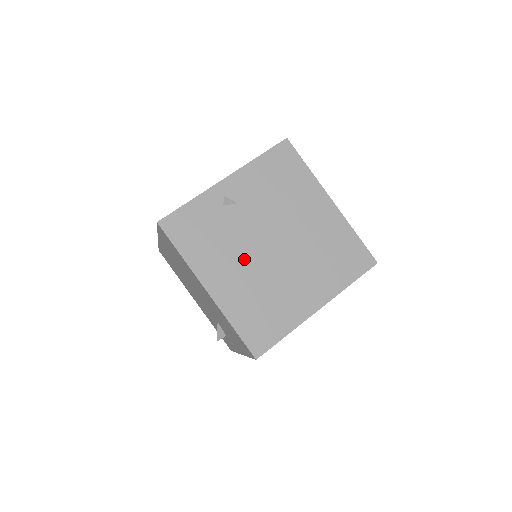
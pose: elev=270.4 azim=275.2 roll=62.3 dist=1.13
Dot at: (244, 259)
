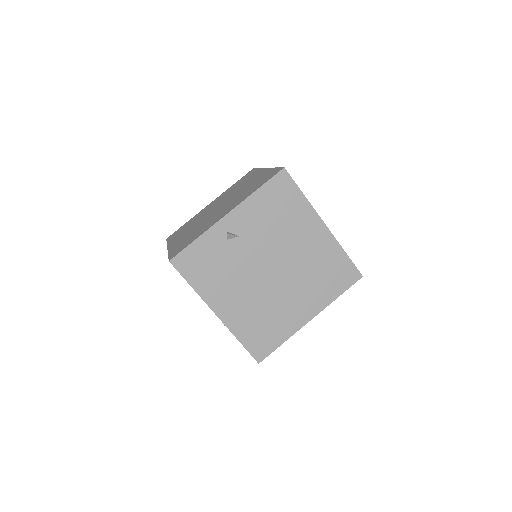
Dot at: (247, 285)
